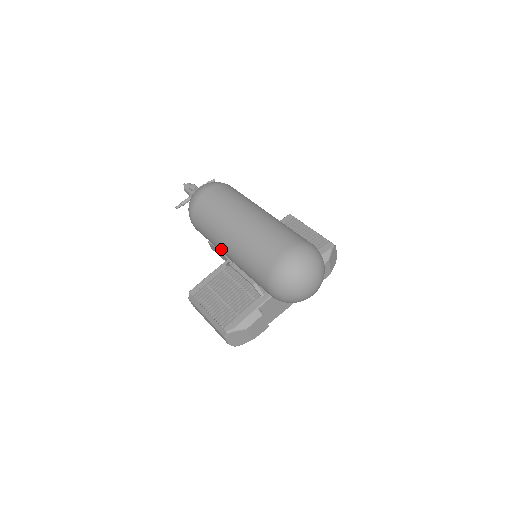
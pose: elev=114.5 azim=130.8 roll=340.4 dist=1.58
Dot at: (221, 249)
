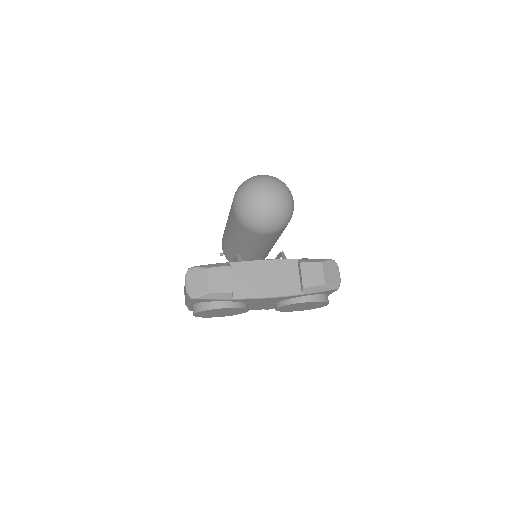
Dot at: occluded
